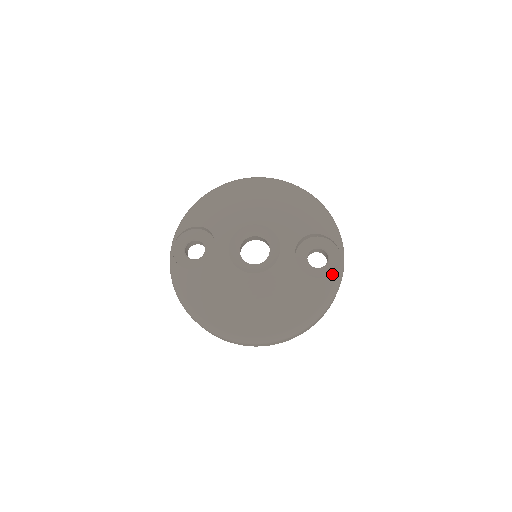
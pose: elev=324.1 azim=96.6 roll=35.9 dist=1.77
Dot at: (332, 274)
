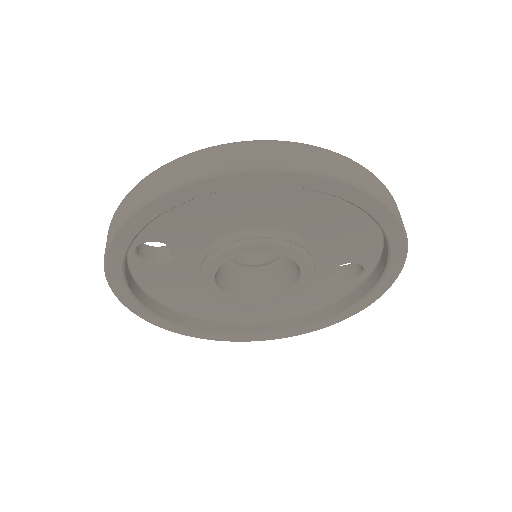
Dot at: occluded
